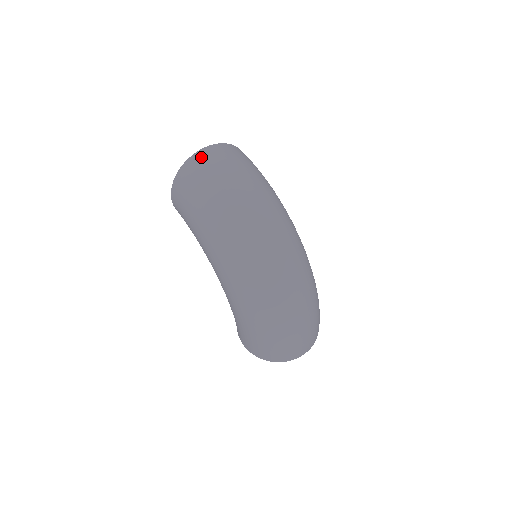
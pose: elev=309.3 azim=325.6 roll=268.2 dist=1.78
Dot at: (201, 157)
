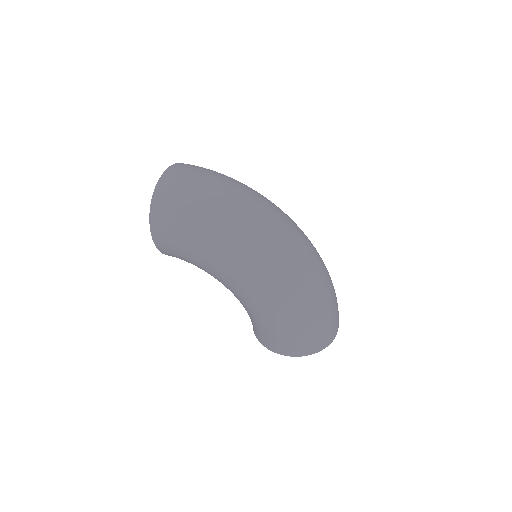
Dot at: (170, 176)
